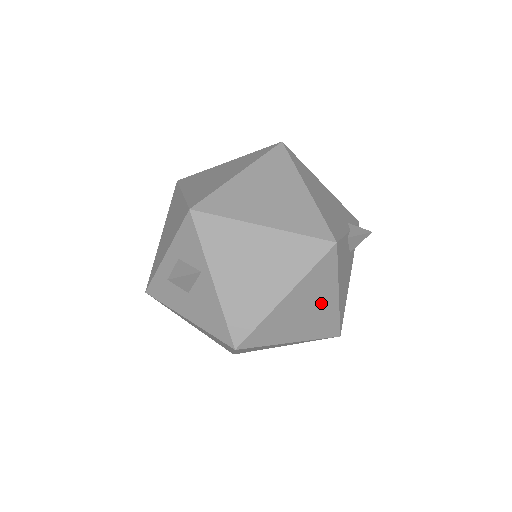
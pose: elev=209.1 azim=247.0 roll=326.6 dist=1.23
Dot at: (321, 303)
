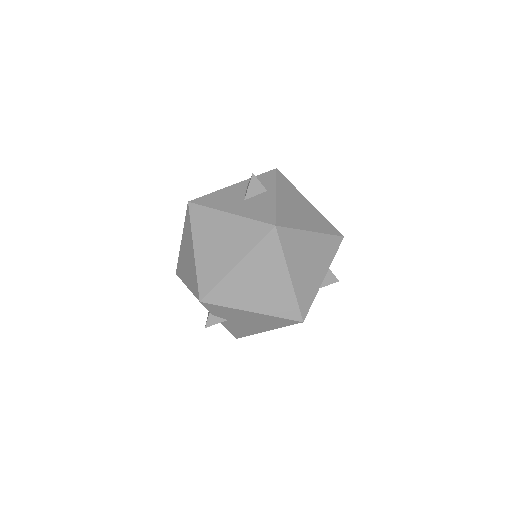
Dot at: (316, 269)
